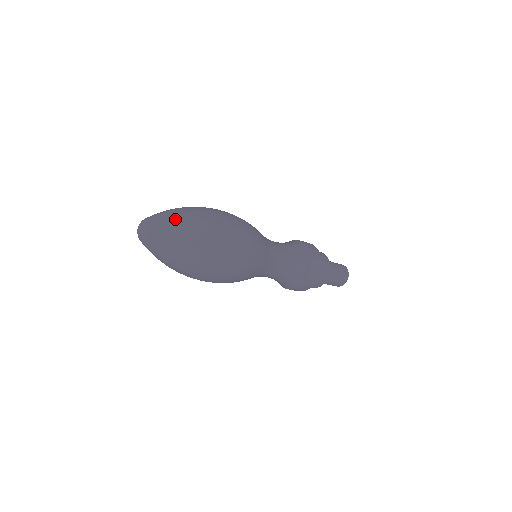
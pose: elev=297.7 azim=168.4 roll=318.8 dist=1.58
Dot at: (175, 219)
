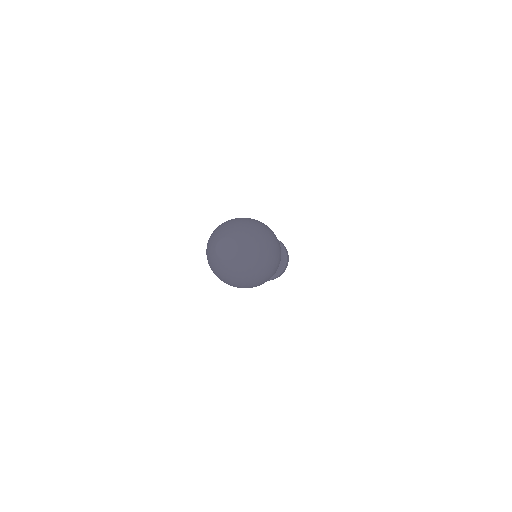
Dot at: (256, 254)
